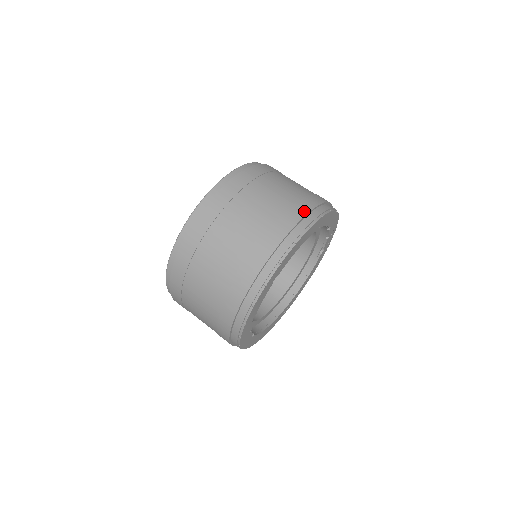
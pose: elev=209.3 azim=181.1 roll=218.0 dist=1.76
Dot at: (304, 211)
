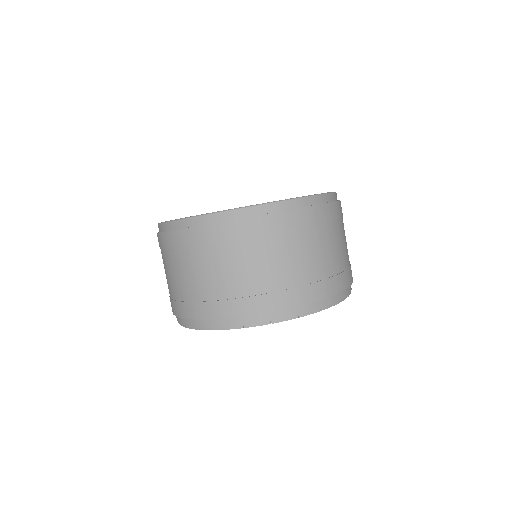
Dot at: occluded
